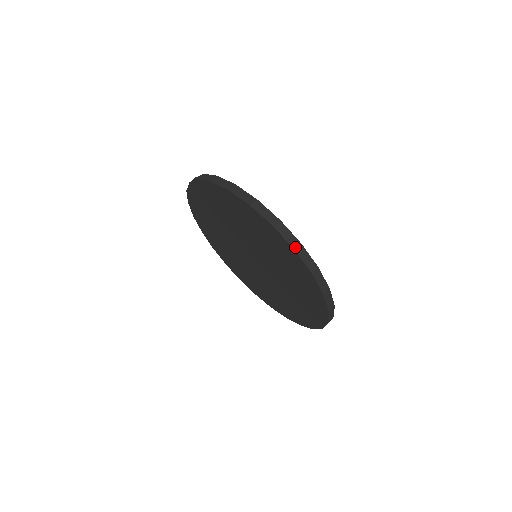
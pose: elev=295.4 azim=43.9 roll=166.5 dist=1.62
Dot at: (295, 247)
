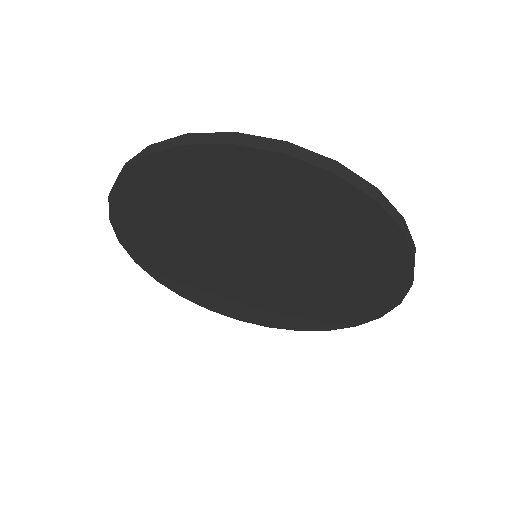
Dot at: (402, 226)
